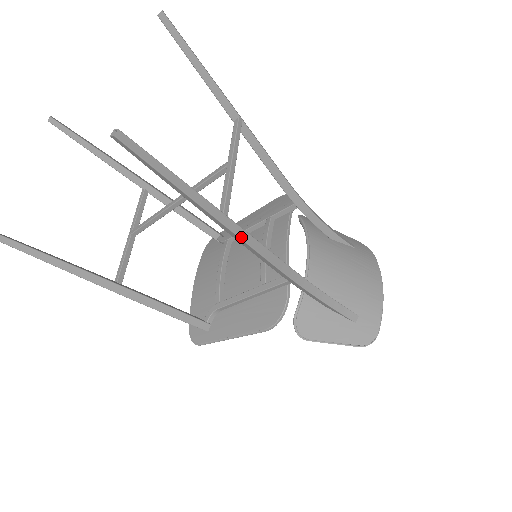
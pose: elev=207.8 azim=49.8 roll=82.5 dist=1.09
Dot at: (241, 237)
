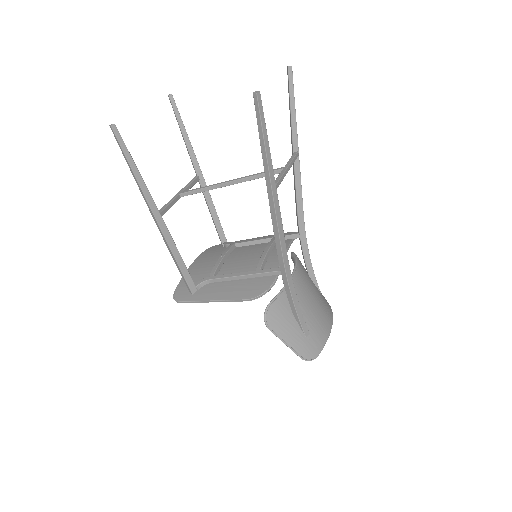
Dot at: (276, 210)
